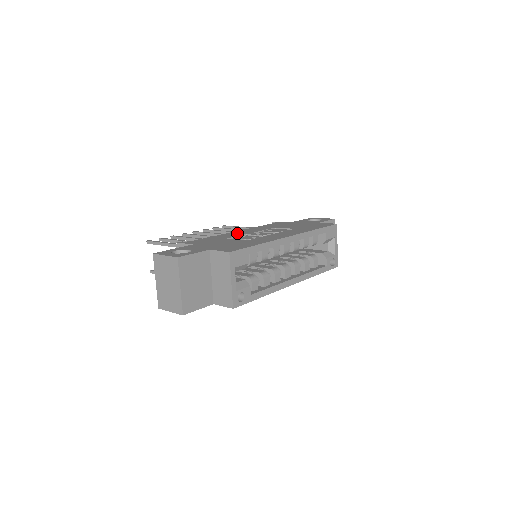
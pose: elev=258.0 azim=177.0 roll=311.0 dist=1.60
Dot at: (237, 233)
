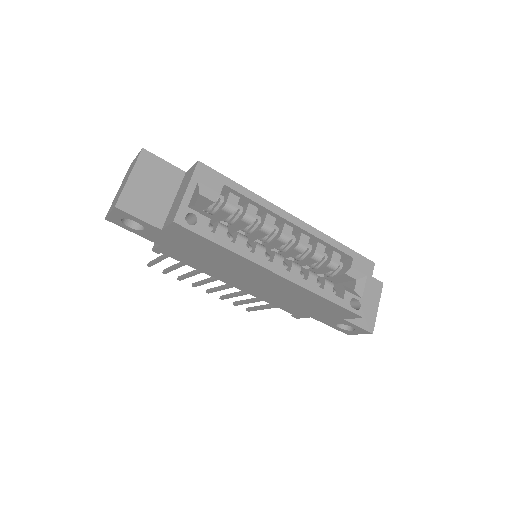
Dot at: occluded
